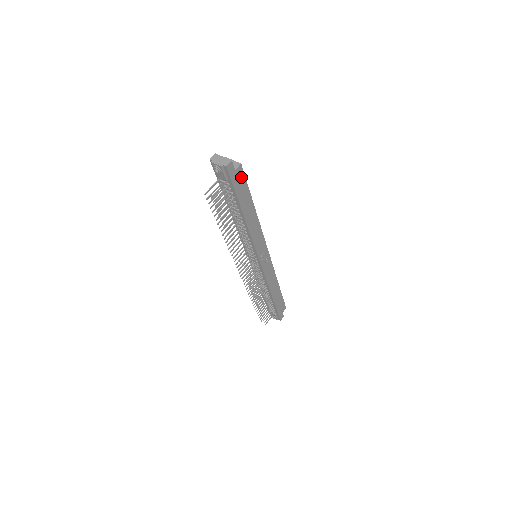
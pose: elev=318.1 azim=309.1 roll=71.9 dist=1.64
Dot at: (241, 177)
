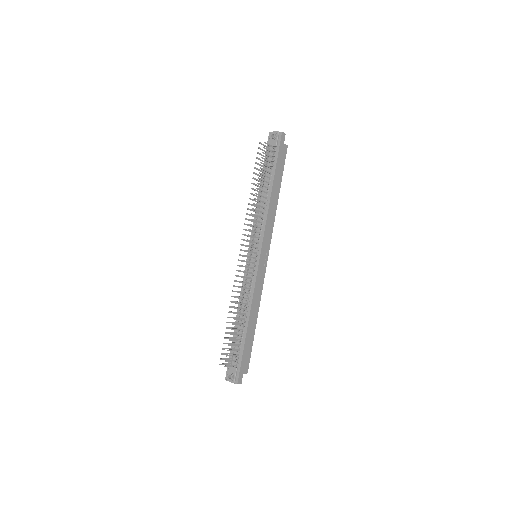
Dot at: (284, 155)
